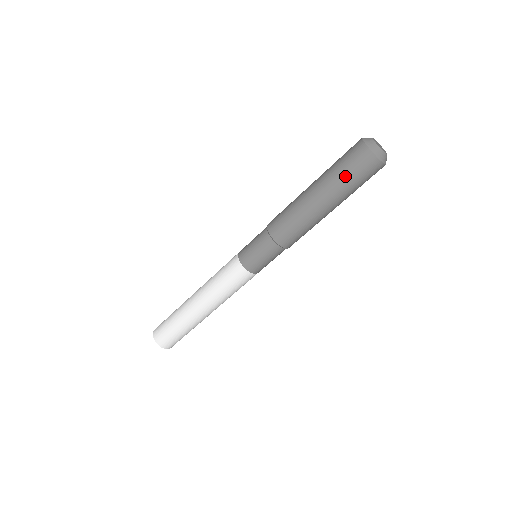
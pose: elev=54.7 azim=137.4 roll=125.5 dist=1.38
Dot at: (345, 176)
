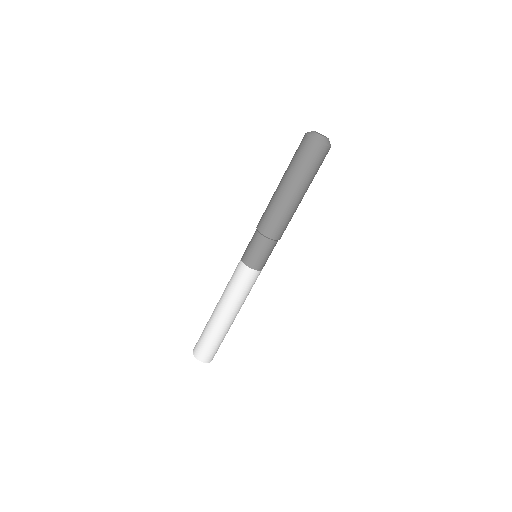
Dot at: (310, 170)
